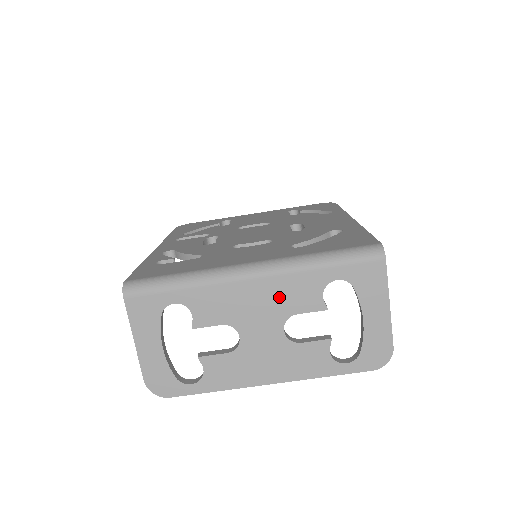
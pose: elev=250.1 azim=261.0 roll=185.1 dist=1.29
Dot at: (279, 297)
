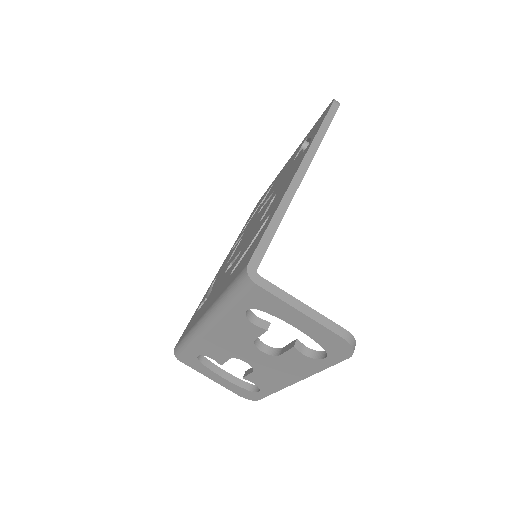
Dot at: (233, 334)
